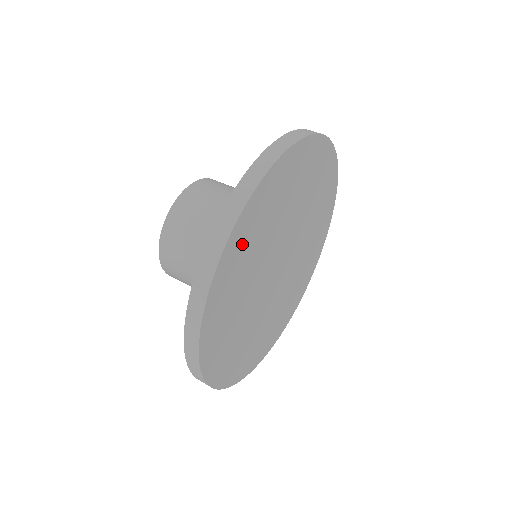
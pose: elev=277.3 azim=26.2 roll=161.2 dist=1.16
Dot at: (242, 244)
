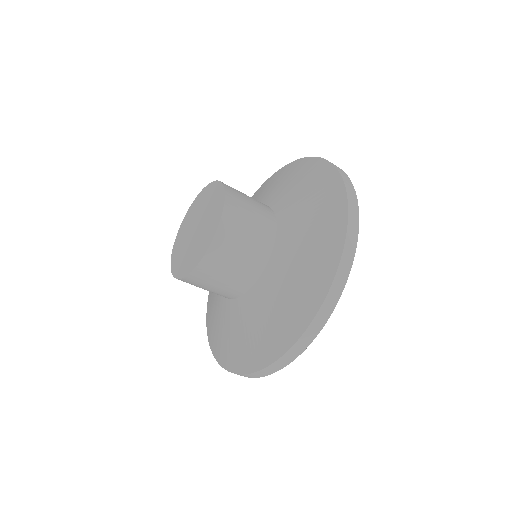
Dot at: occluded
